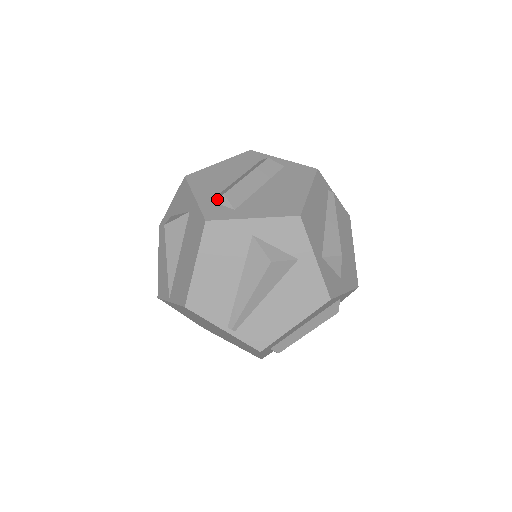
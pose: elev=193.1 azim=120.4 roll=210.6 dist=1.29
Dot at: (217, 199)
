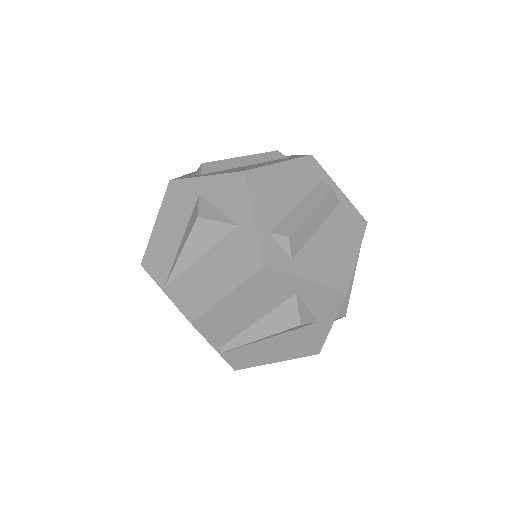
Dot at: (278, 236)
